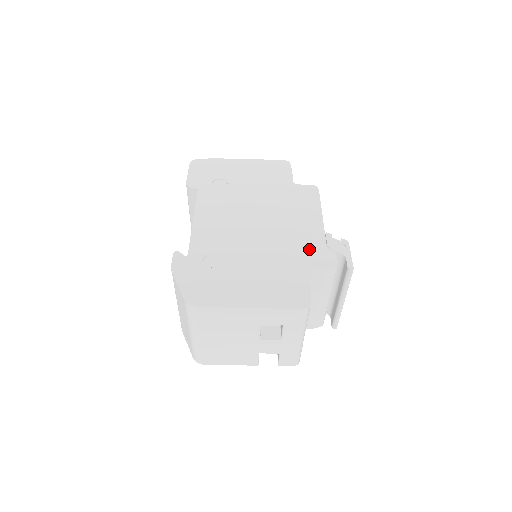
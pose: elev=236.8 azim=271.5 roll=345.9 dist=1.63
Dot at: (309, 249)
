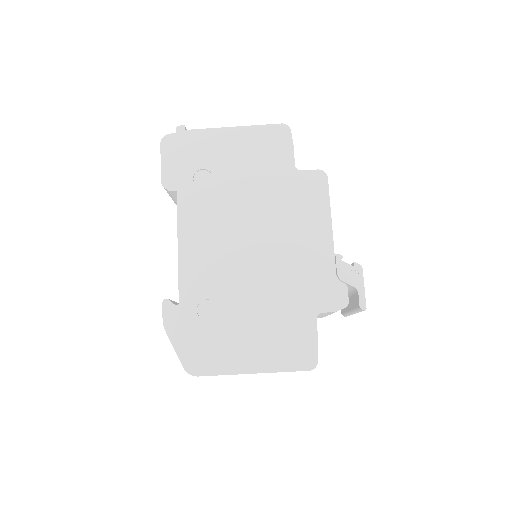
Dot at: (316, 283)
